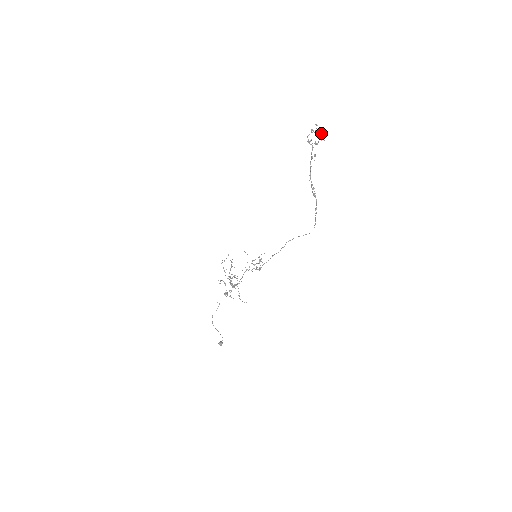
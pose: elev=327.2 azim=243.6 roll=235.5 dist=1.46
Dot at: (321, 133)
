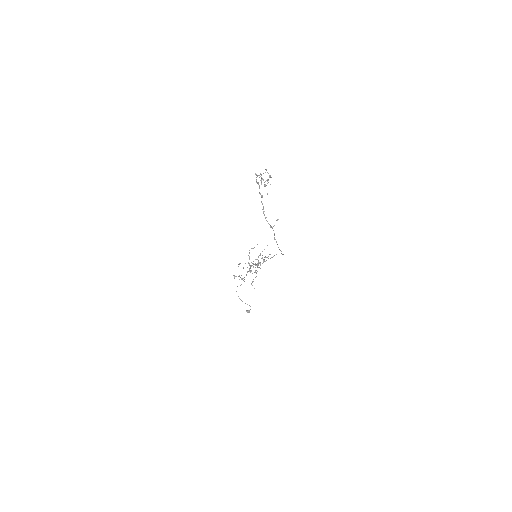
Dot at: (262, 179)
